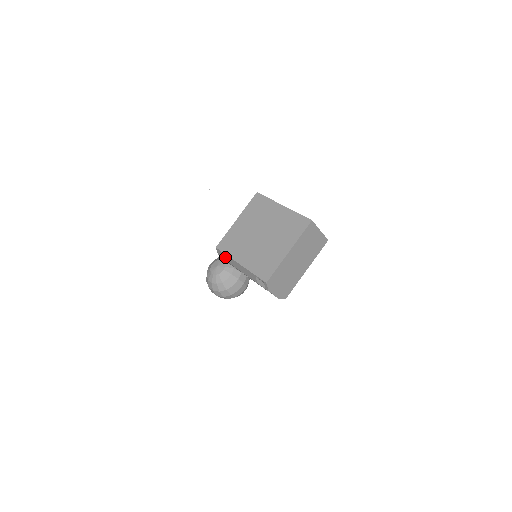
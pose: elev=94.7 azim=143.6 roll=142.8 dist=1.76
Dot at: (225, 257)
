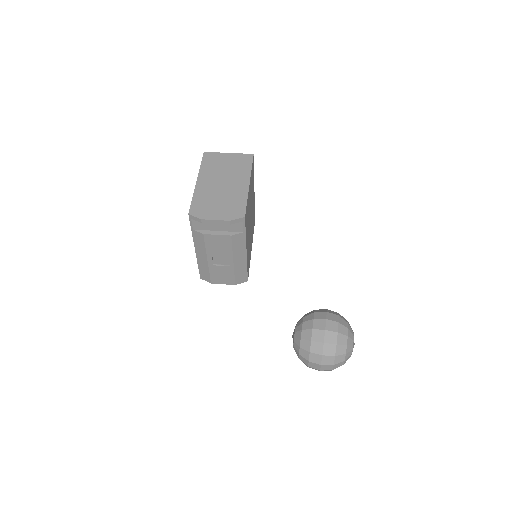
Dot at: (204, 271)
